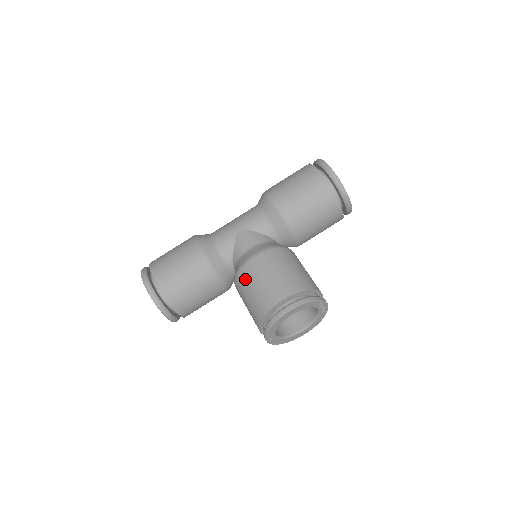
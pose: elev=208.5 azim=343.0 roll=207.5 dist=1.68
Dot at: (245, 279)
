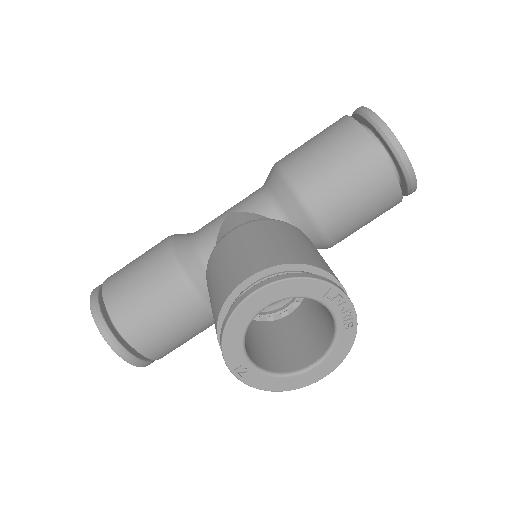
Dot at: (211, 267)
